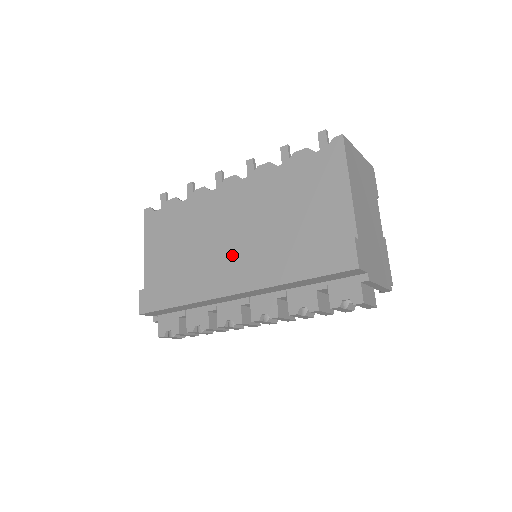
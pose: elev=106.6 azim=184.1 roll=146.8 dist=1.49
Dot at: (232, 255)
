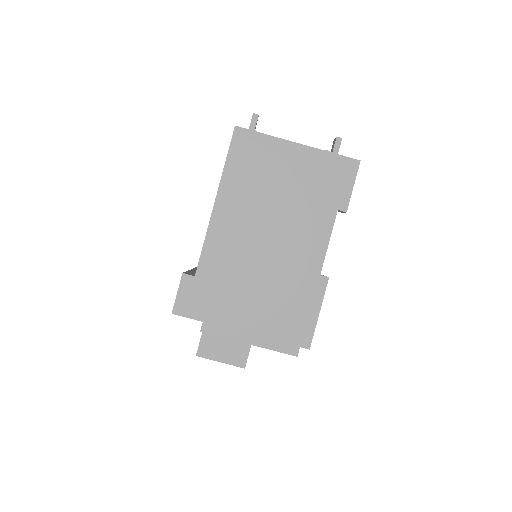
Dot at: occluded
